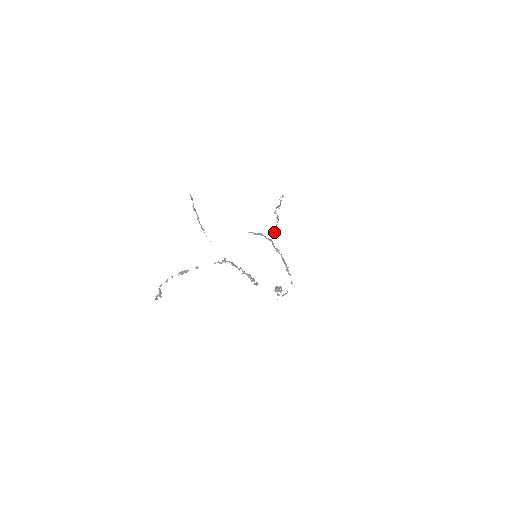
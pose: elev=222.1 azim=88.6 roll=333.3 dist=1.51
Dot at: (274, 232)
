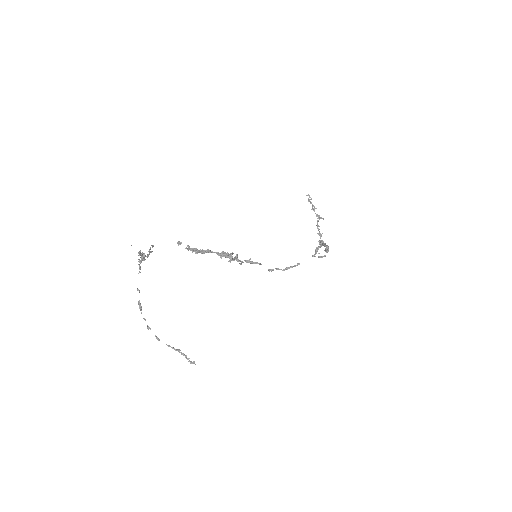
Dot at: occluded
